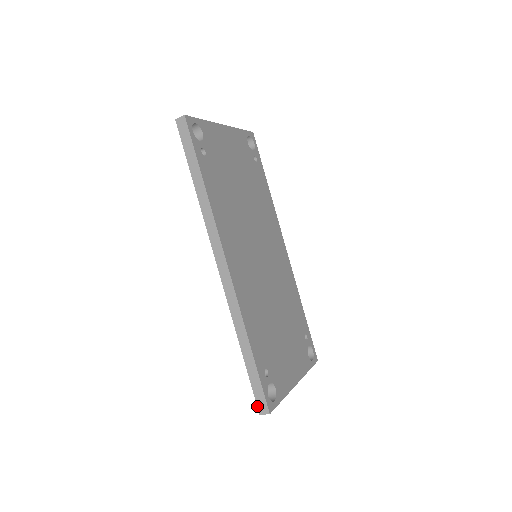
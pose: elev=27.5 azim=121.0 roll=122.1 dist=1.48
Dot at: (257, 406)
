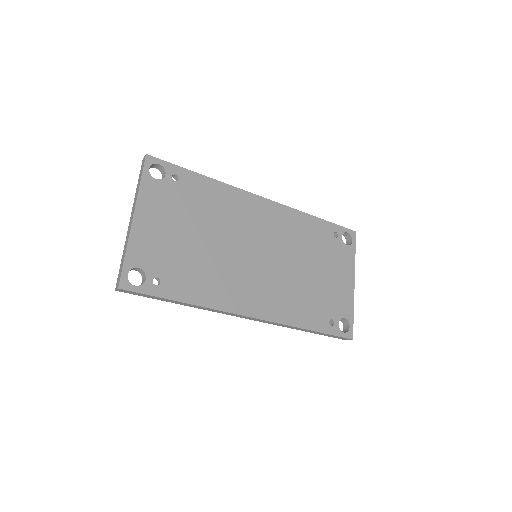
Dot at: occluded
